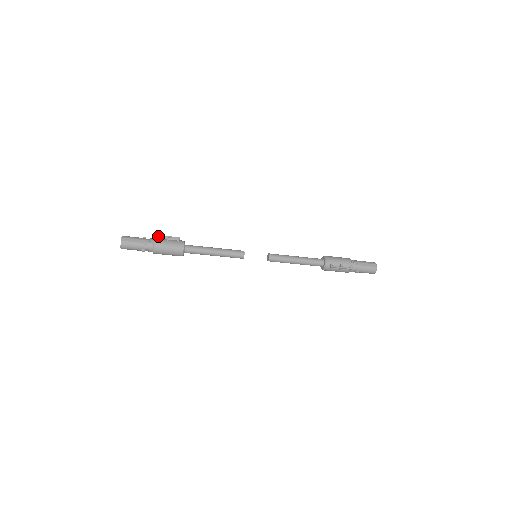
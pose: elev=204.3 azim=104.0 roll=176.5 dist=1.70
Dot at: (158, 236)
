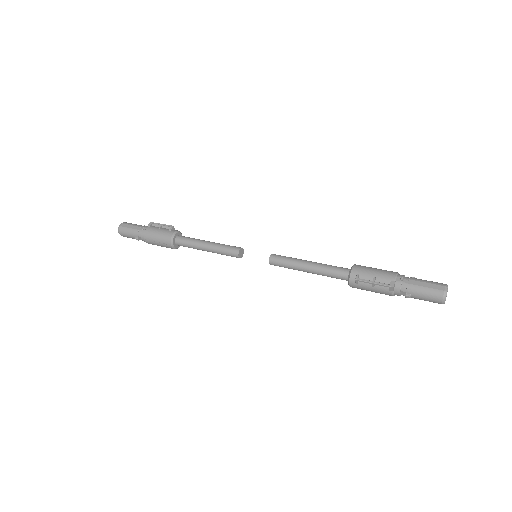
Dot at: (153, 223)
